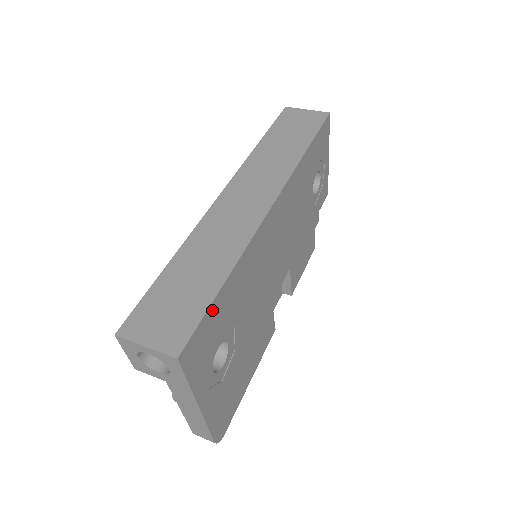
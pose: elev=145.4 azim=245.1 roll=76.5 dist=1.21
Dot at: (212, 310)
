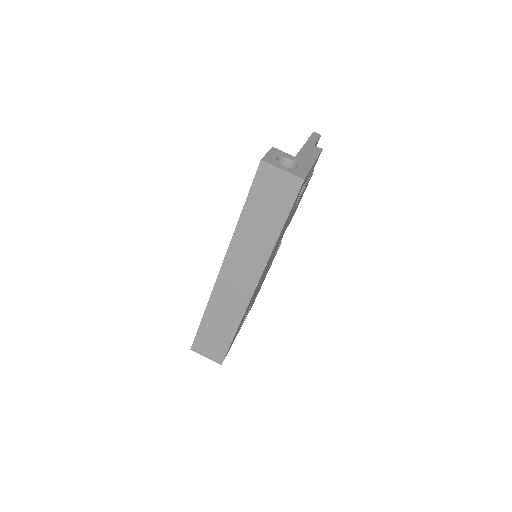
Dot at: occluded
